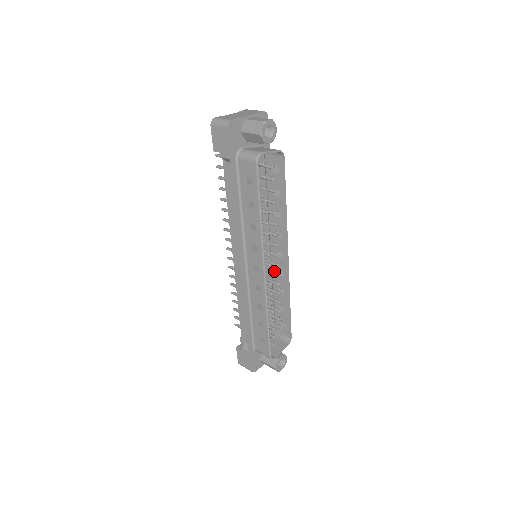
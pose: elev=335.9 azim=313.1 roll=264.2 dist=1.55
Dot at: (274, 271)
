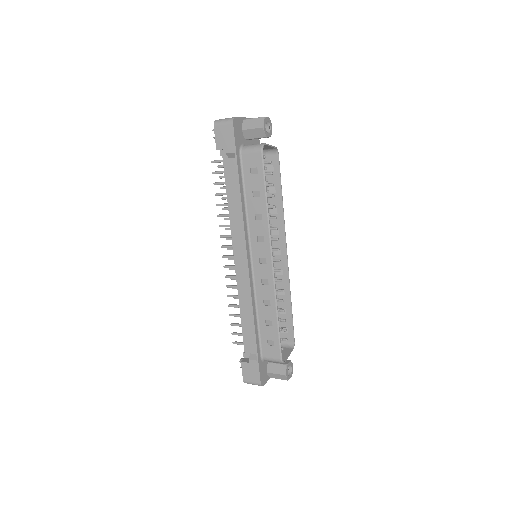
Dot at: occluded
